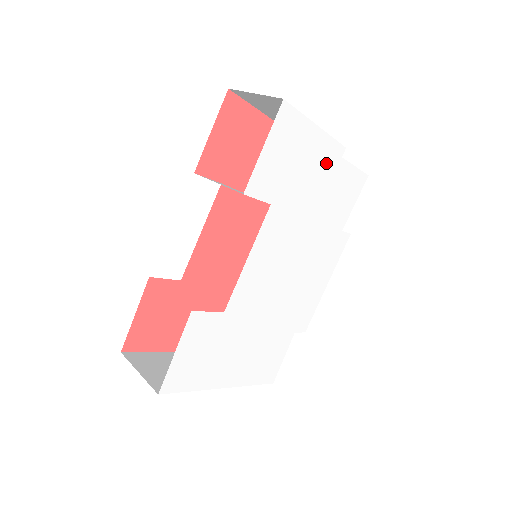
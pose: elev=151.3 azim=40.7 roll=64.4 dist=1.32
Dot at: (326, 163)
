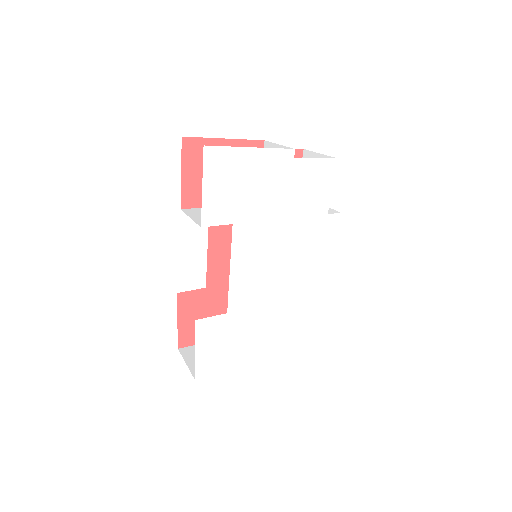
Dot at: (277, 170)
